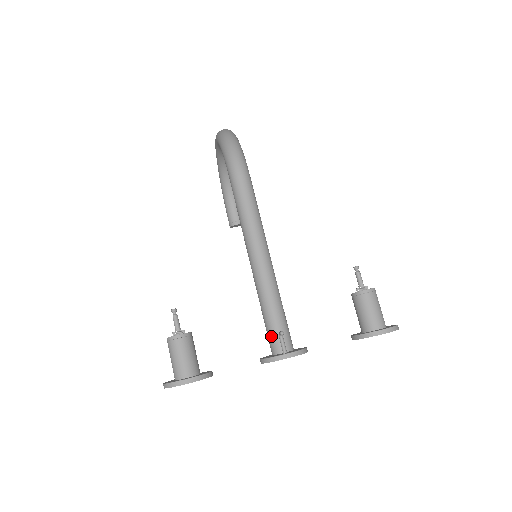
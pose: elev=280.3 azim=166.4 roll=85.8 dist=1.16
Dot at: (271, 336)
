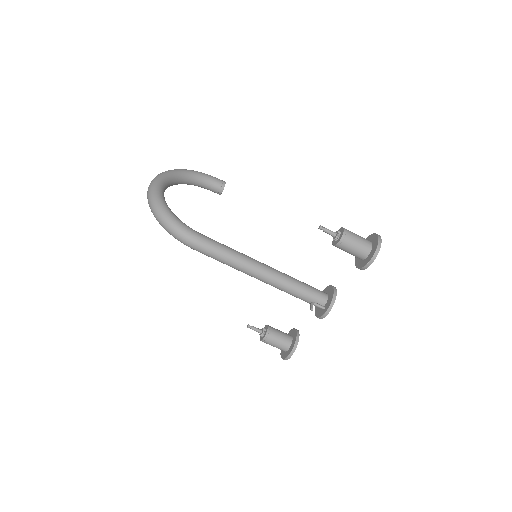
Dot at: (309, 303)
